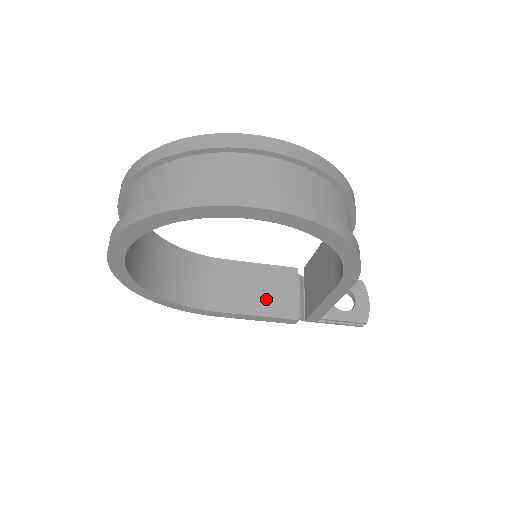
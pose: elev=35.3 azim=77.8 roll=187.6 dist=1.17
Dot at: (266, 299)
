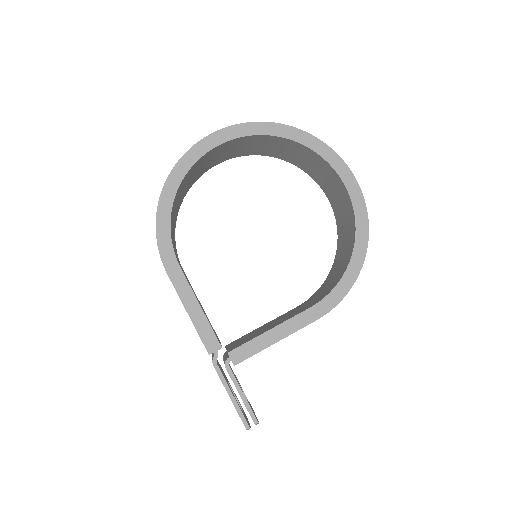
Dot at: occluded
